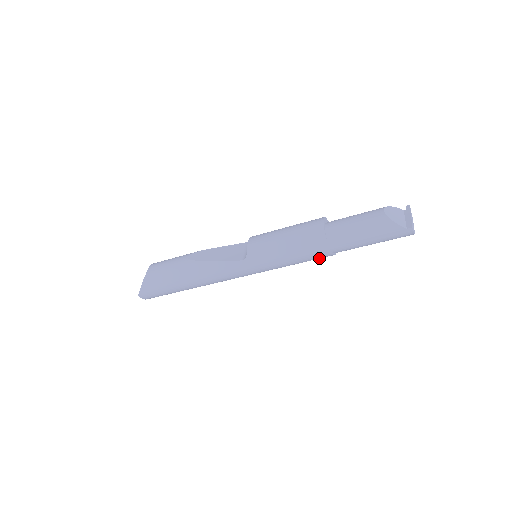
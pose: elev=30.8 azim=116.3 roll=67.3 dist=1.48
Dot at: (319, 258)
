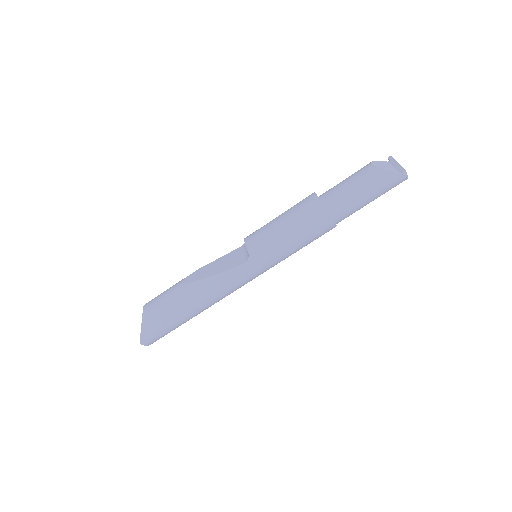
Dot at: (322, 234)
